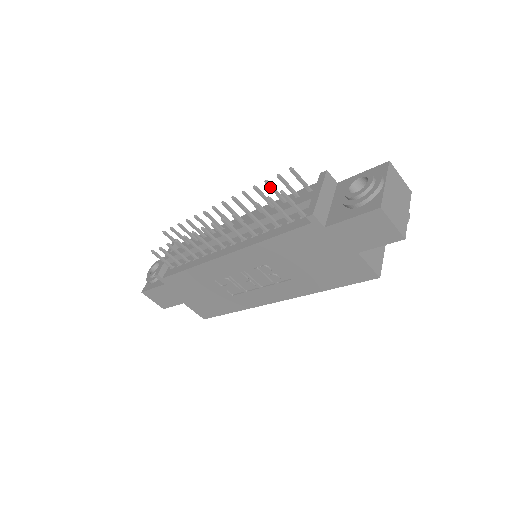
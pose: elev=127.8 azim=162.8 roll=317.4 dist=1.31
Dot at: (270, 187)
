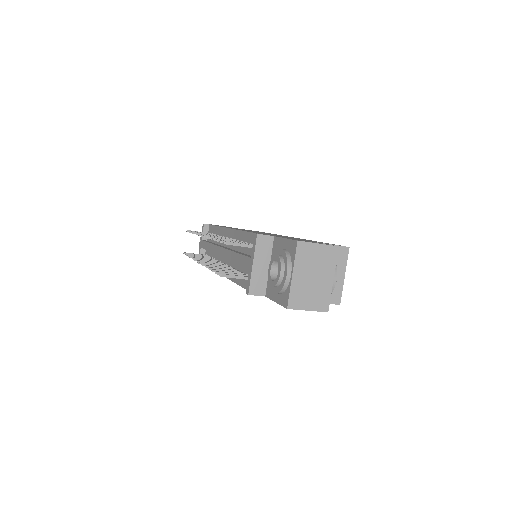
Dot at: occluded
